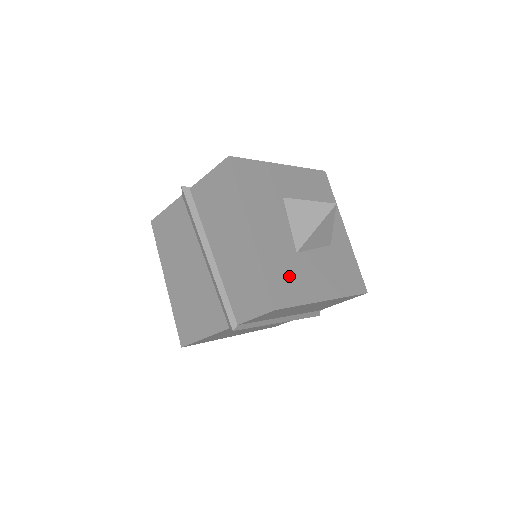
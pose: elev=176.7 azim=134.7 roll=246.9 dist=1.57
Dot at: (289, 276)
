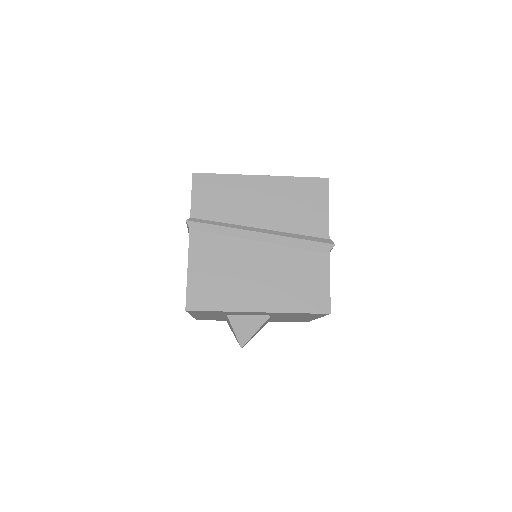
Dot at: occluded
